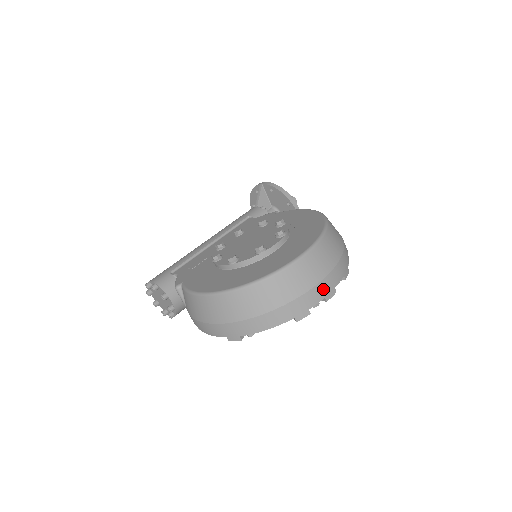
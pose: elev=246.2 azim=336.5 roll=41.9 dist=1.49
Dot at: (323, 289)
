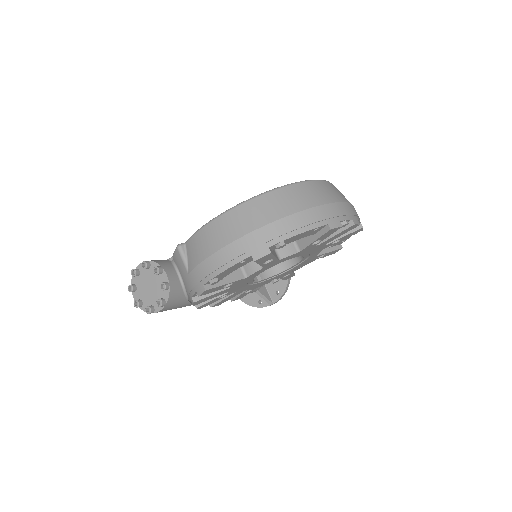
Dot at: (348, 210)
